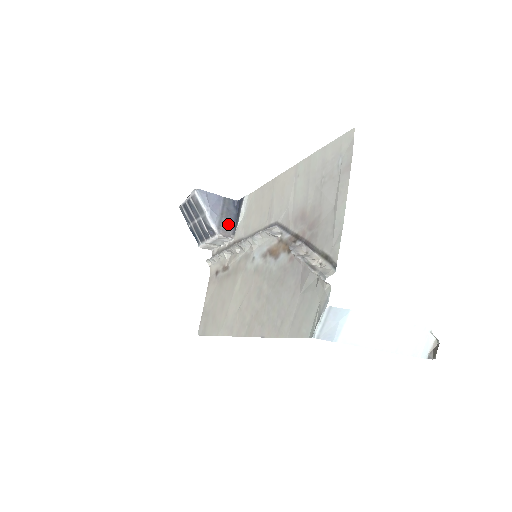
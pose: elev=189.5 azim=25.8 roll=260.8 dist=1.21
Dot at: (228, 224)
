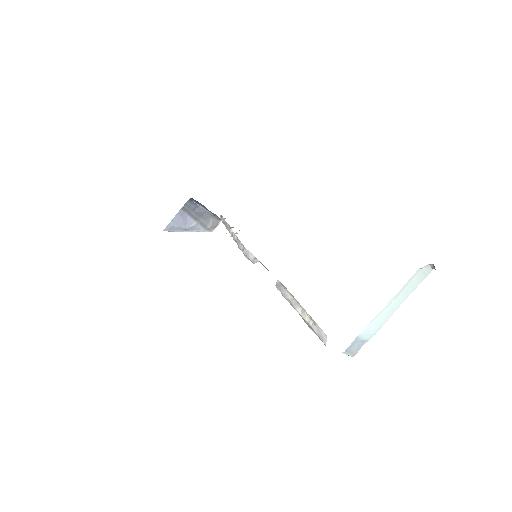
Dot at: (207, 218)
